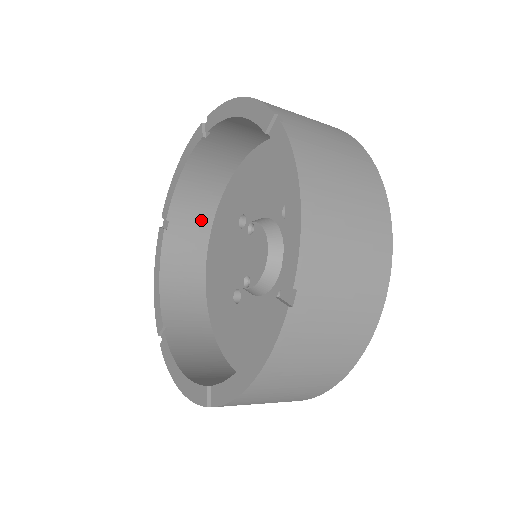
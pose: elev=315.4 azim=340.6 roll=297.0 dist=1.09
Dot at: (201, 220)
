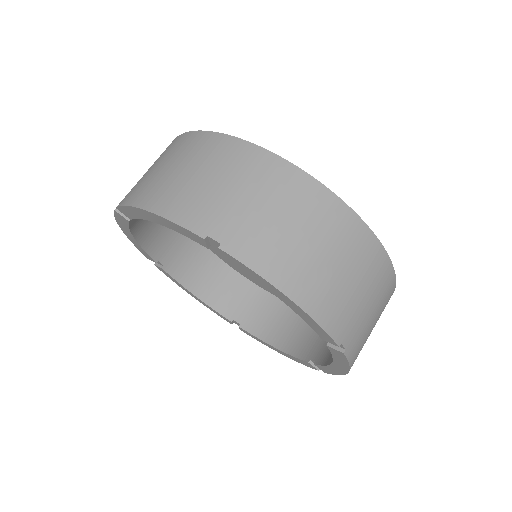
Dot at: (175, 232)
